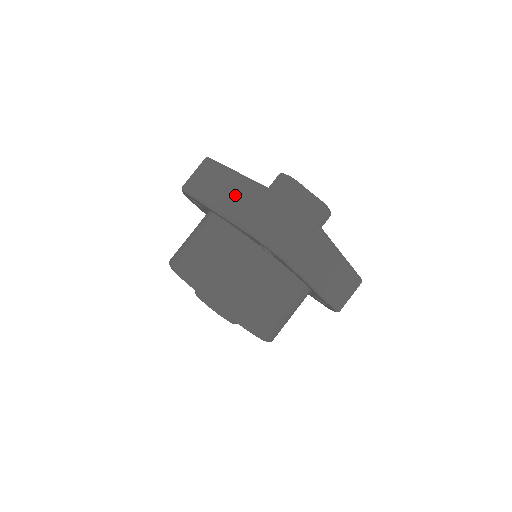
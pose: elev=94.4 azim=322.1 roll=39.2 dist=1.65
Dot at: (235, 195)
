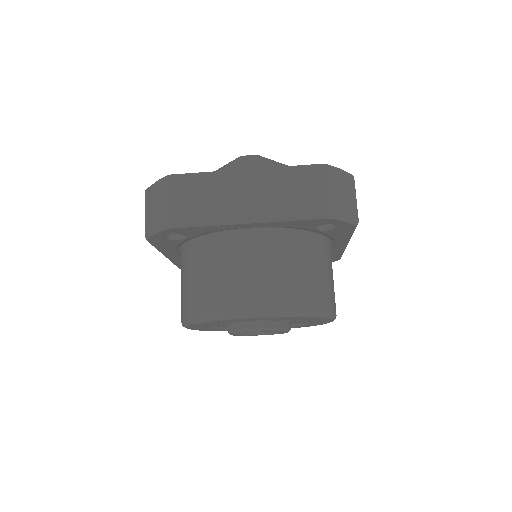
Dot at: (261, 193)
